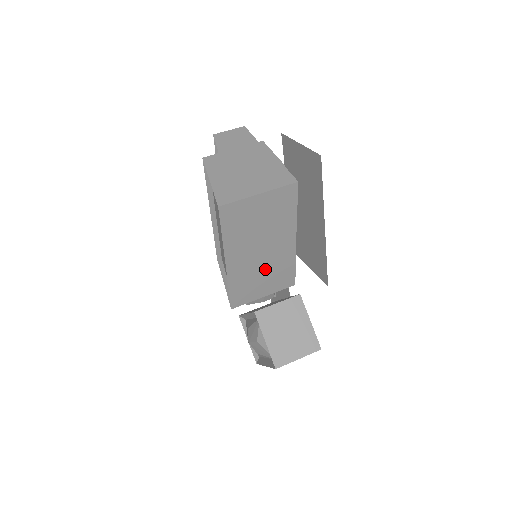
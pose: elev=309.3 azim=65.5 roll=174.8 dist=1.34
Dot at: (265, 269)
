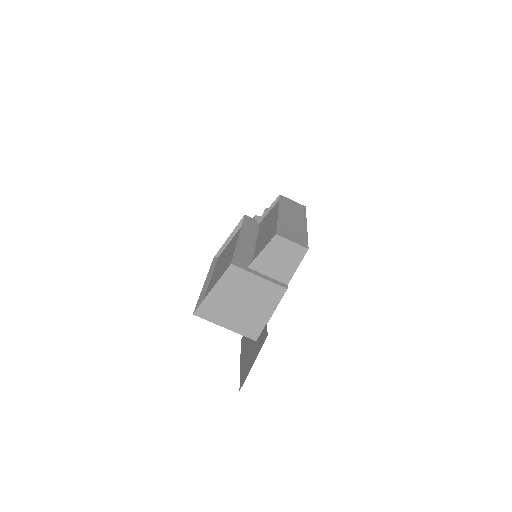
Dot at: occluded
